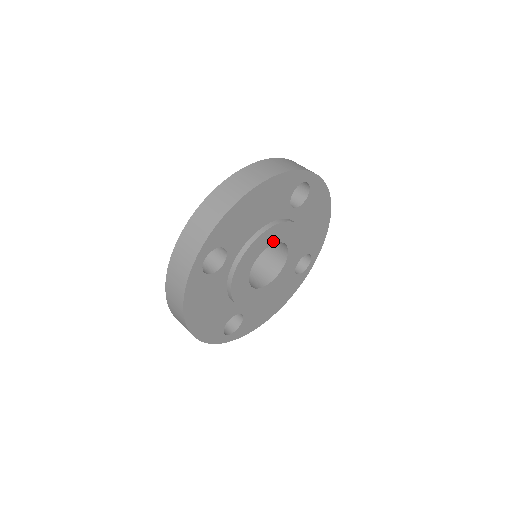
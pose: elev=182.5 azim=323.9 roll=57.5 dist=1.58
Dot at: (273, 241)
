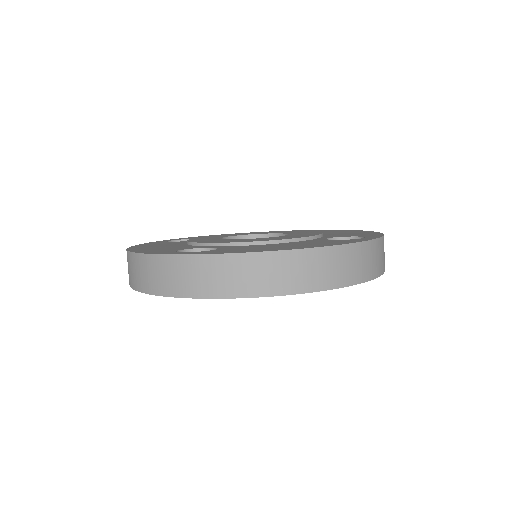
Dot at: occluded
